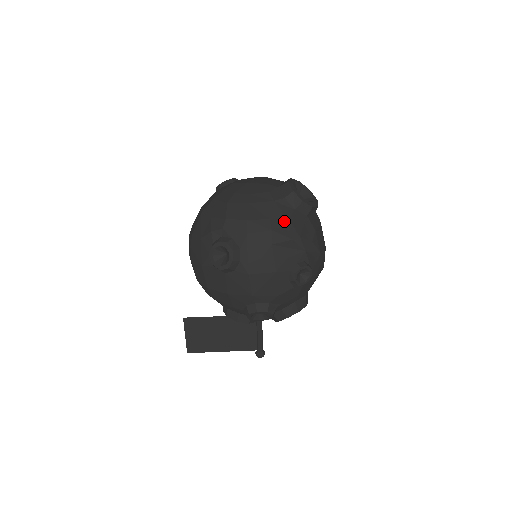
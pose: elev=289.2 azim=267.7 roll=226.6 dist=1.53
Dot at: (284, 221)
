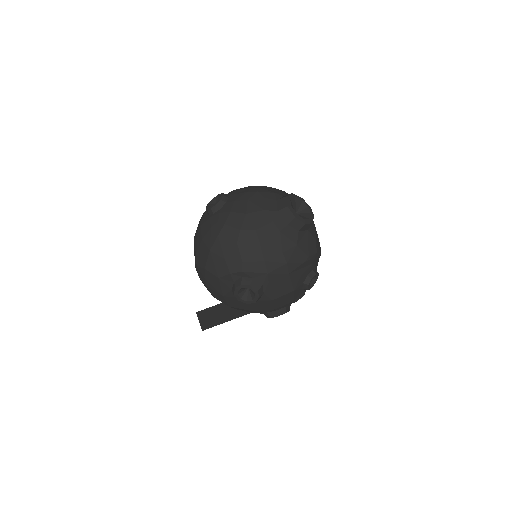
Dot at: (294, 249)
